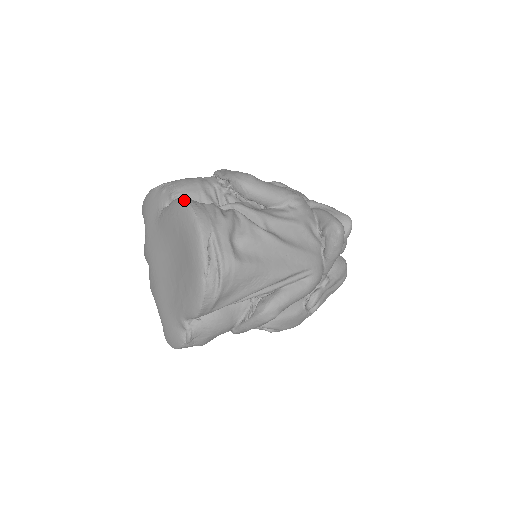
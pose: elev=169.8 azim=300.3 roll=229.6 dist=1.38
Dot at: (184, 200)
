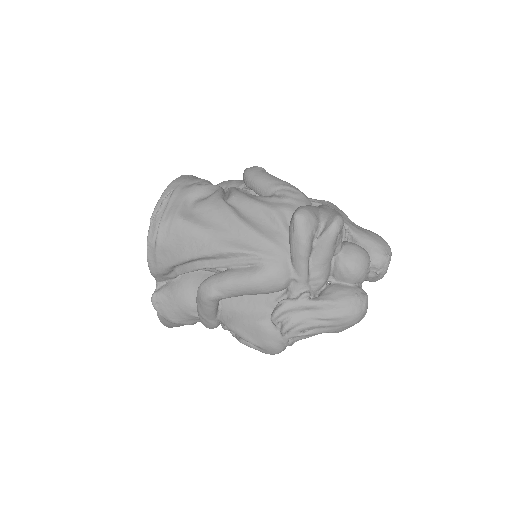
Dot at: occluded
